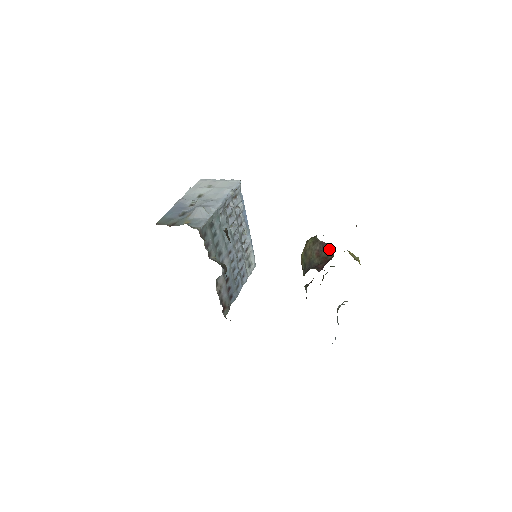
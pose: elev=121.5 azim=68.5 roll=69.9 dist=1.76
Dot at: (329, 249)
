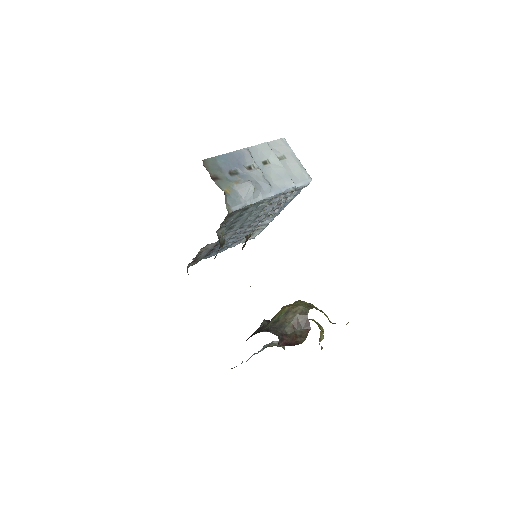
Dot at: (306, 331)
